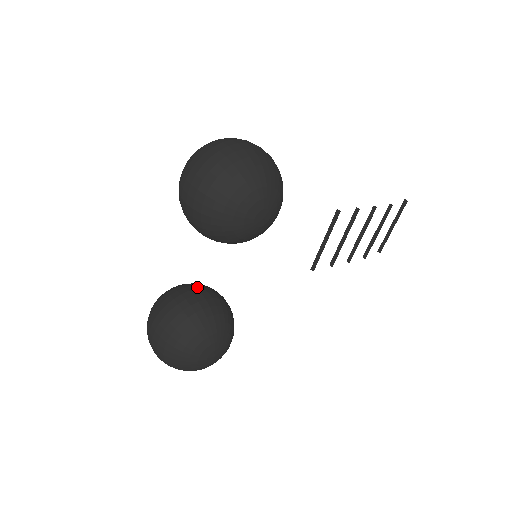
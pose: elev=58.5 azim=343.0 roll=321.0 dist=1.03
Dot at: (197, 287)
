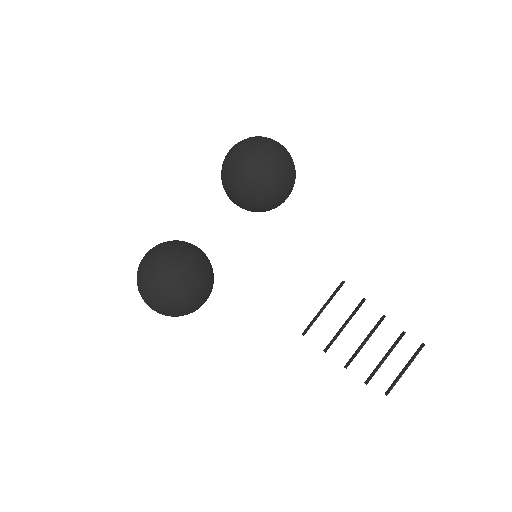
Dot at: occluded
